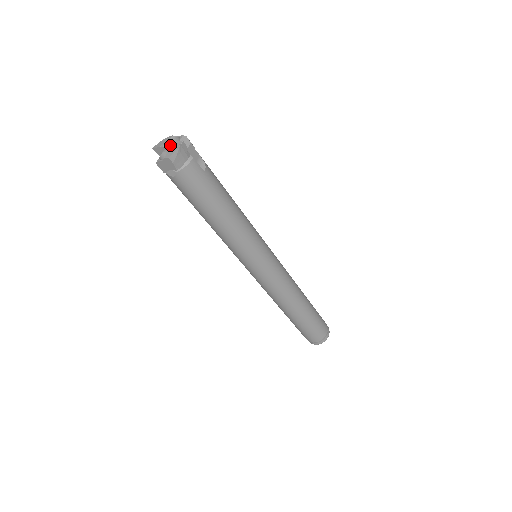
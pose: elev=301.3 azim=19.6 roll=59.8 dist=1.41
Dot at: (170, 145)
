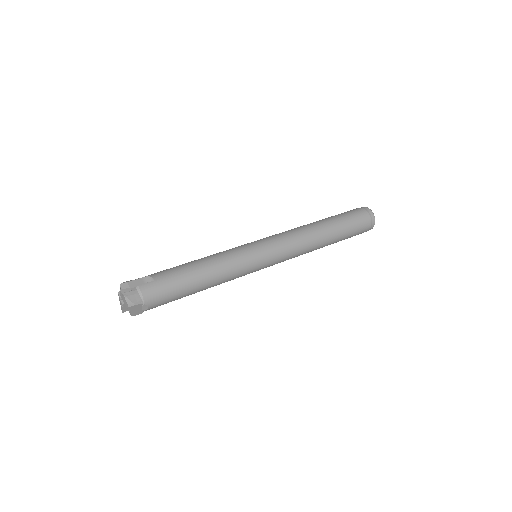
Dot at: occluded
